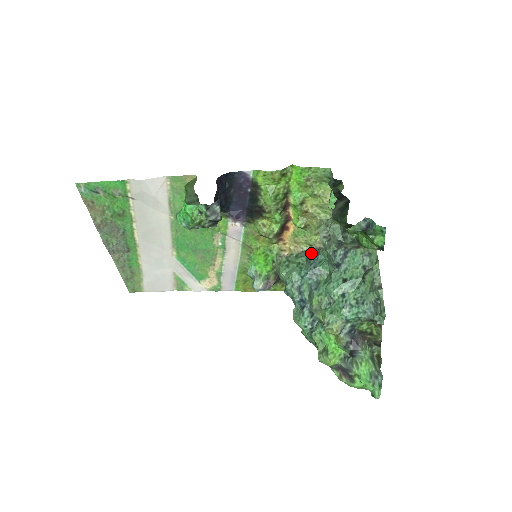
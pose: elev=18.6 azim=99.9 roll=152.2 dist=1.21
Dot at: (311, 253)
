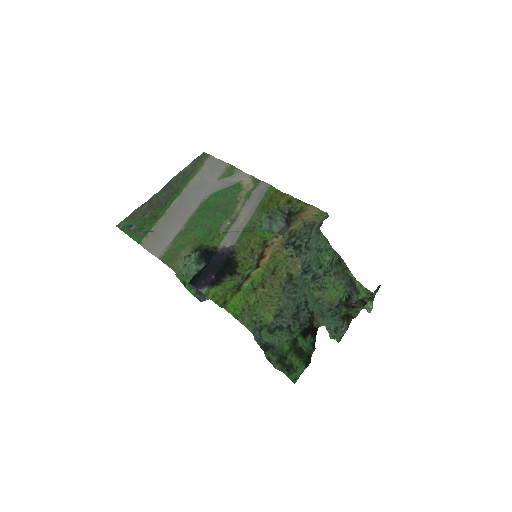
Dot at: occluded
